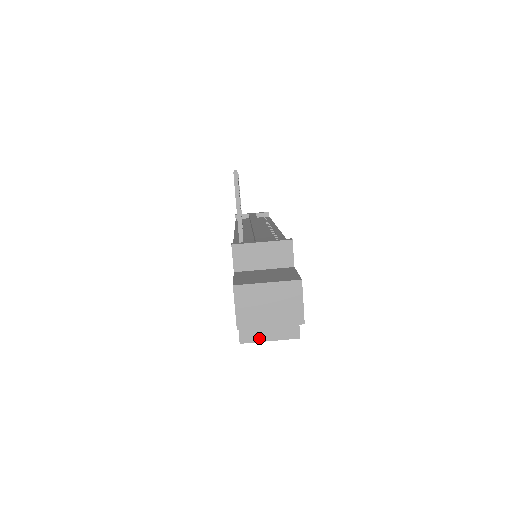
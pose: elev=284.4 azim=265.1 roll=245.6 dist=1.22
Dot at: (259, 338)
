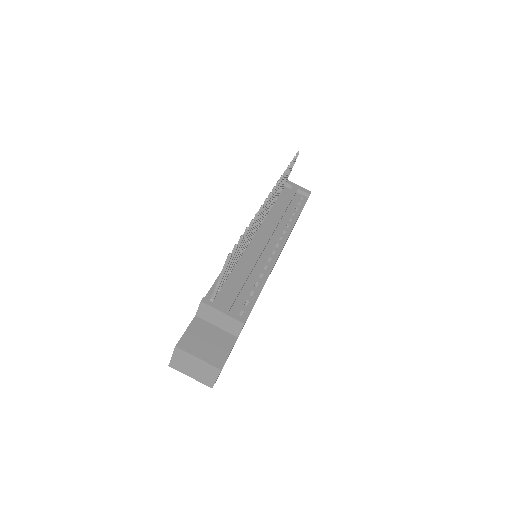
Dot at: occluded
